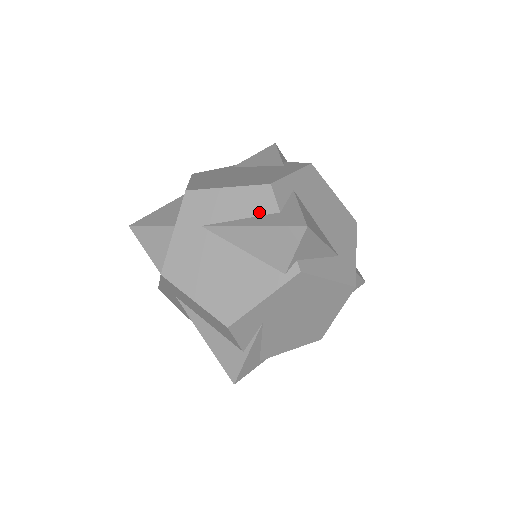
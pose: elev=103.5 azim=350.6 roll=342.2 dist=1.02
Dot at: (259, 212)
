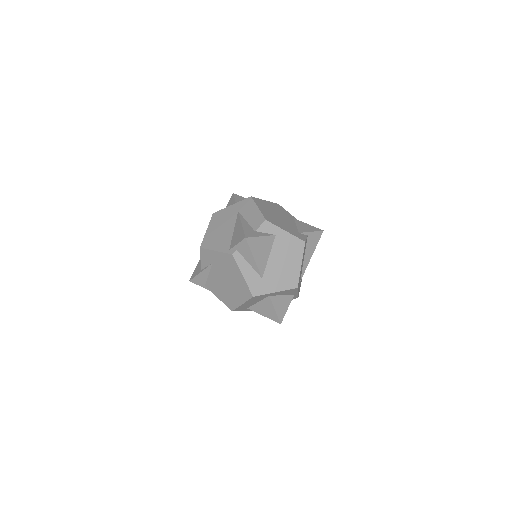
Dot at: (252, 225)
